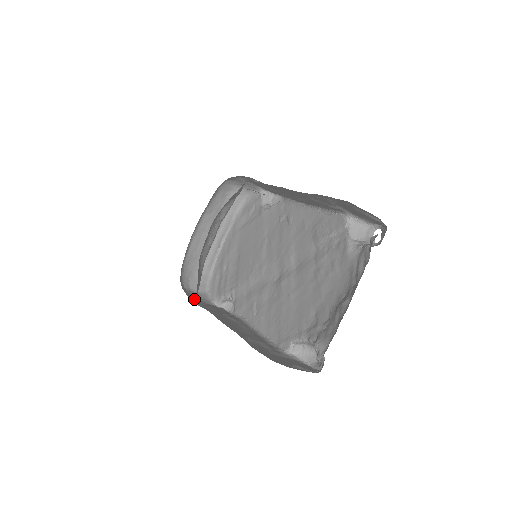
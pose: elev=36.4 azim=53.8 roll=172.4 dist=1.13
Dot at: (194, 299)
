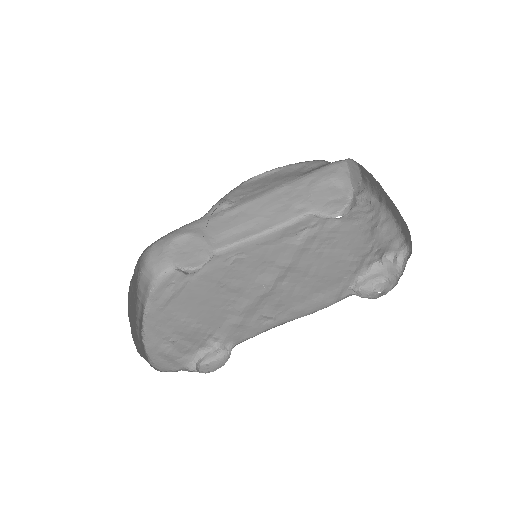
Dot at: occluded
